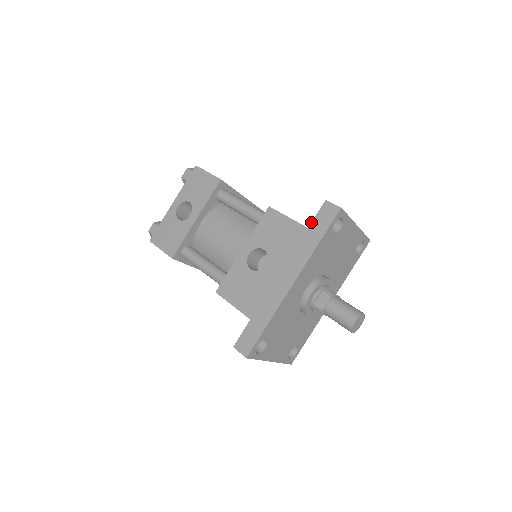
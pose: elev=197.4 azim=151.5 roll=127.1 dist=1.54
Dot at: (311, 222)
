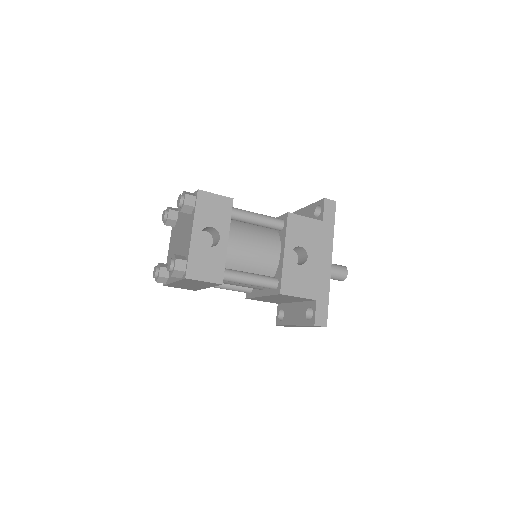
Dot at: (323, 216)
